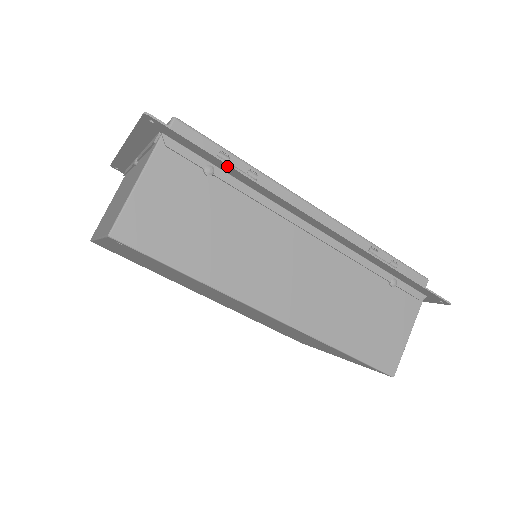
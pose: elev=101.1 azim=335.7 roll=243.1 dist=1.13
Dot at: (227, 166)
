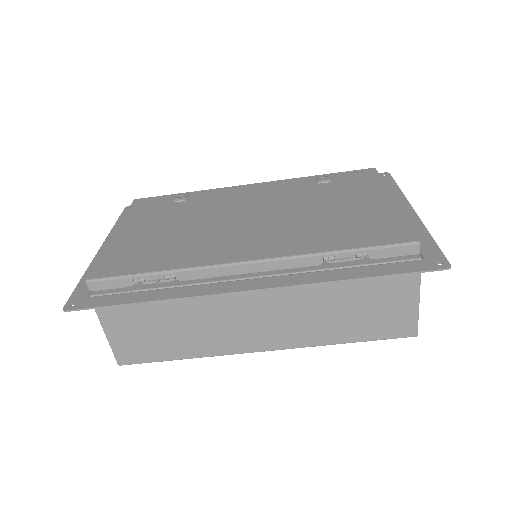
Dot at: (140, 301)
